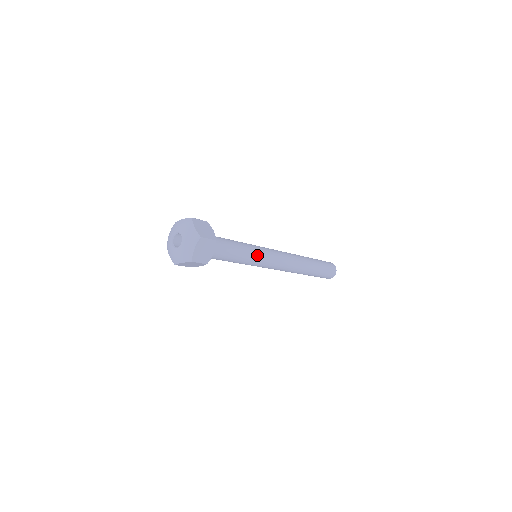
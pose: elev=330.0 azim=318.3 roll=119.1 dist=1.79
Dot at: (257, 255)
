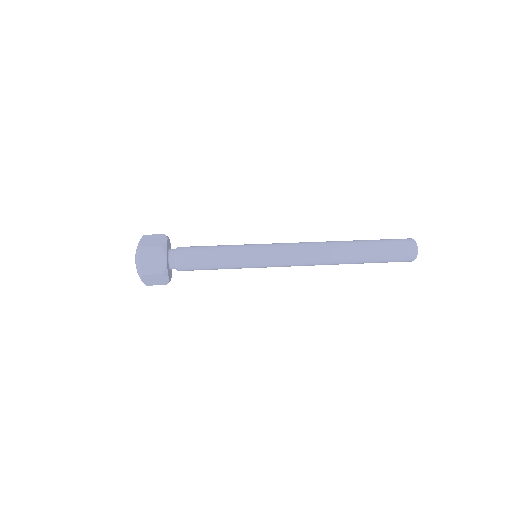
Dot at: (245, 264)
